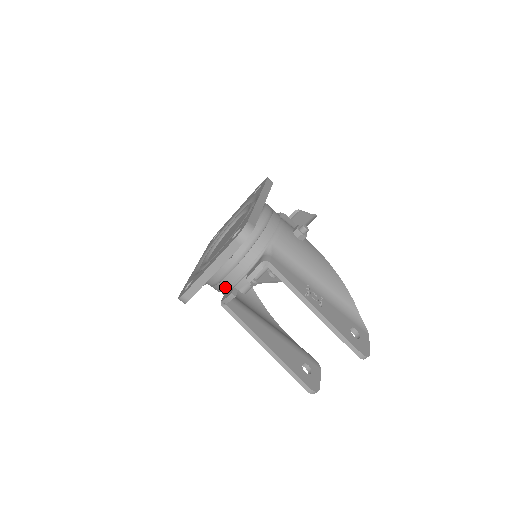
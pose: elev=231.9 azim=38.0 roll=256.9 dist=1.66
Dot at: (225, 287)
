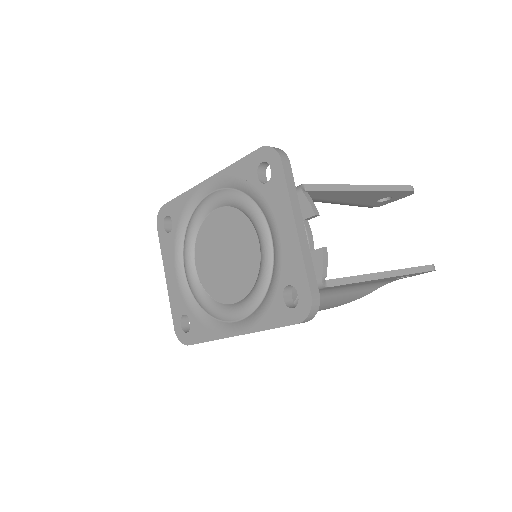
Dot at: occluded
